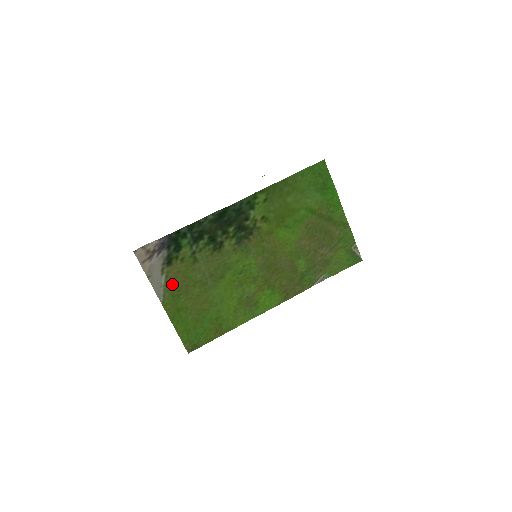
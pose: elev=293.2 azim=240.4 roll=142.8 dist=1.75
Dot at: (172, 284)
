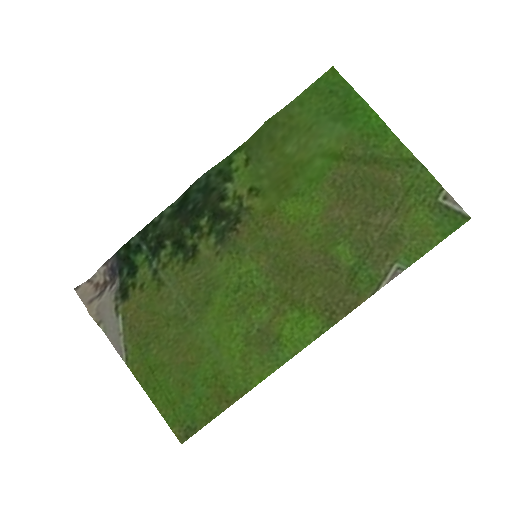
Dot at: (134, 328)
